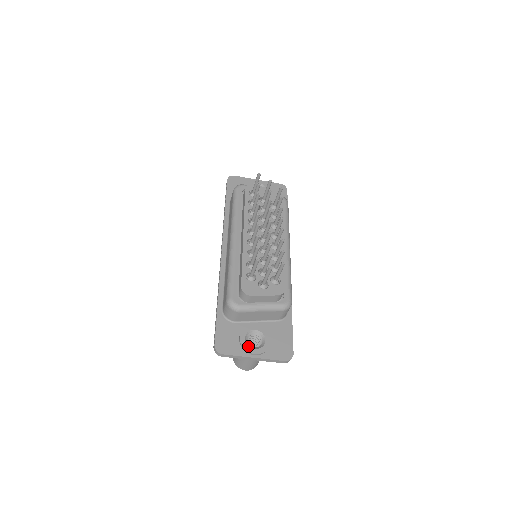
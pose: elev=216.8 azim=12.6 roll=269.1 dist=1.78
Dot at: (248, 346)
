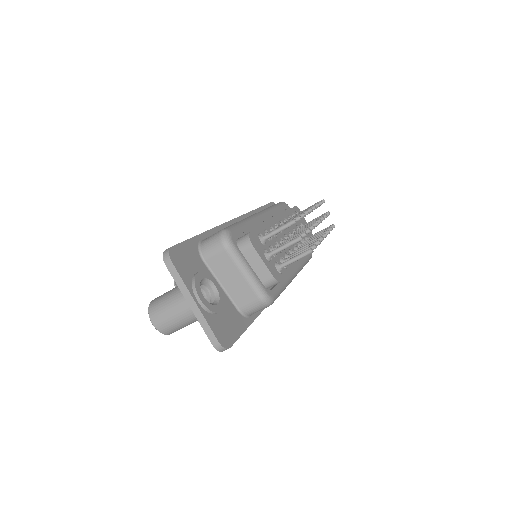
Dot at: occluded
